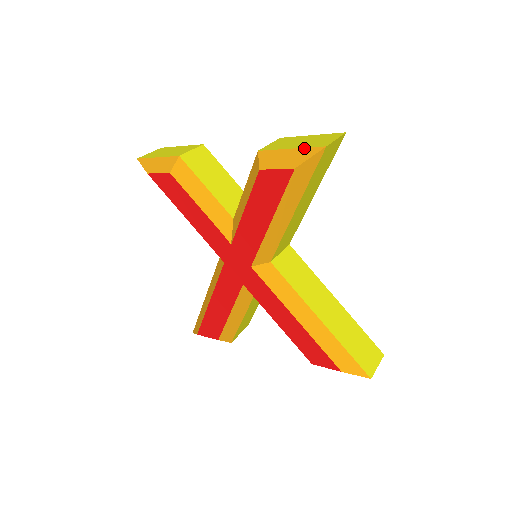
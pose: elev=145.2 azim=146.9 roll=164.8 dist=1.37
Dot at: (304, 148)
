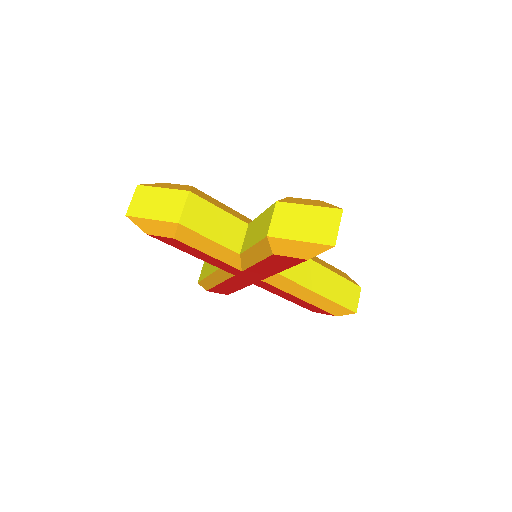
Dot at: (314, 244)
